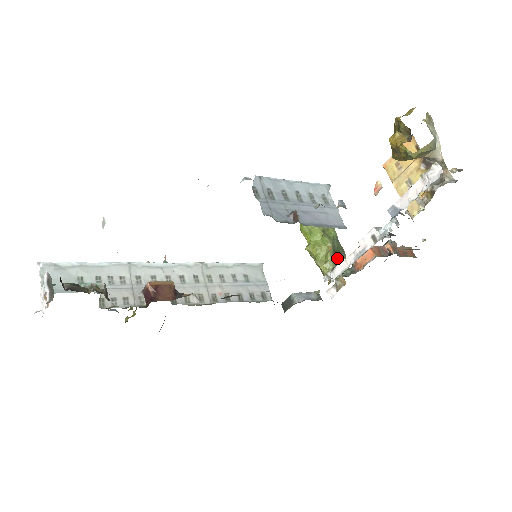
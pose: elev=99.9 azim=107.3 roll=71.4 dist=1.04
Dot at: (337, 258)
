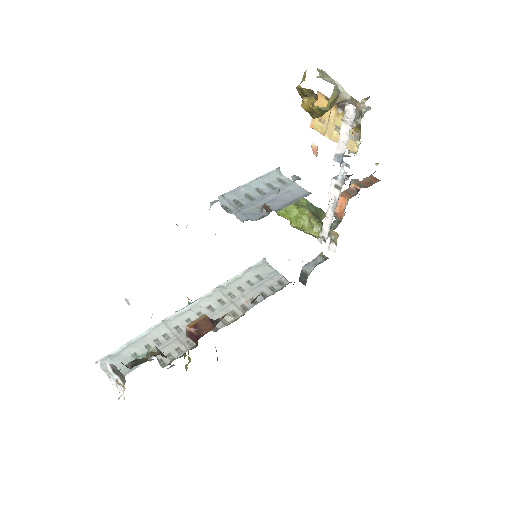
Dot at: (320, 219)
